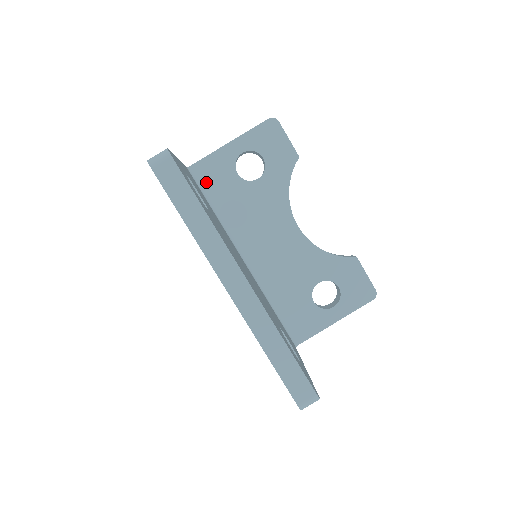
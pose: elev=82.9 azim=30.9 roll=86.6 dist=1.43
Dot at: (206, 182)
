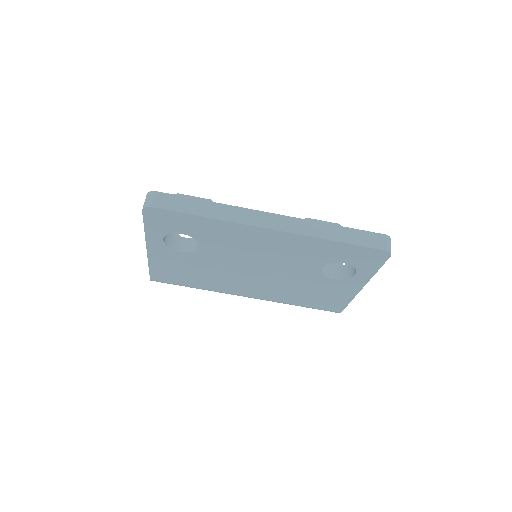
Dot at: occluded
